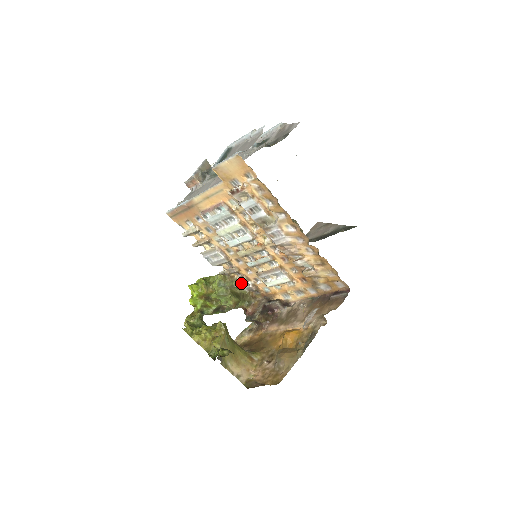
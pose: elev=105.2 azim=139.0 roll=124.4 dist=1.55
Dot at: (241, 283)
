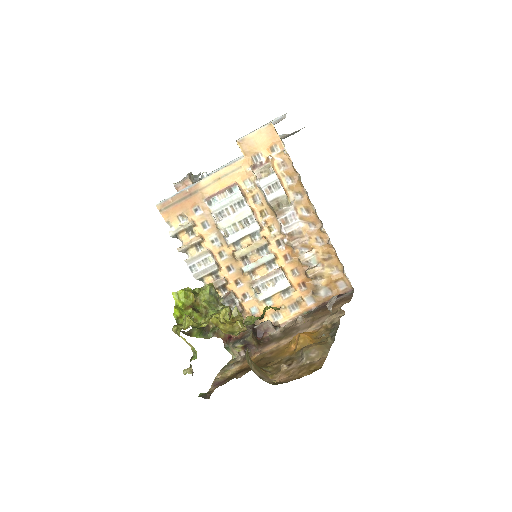
Dot at: (226, 302)
